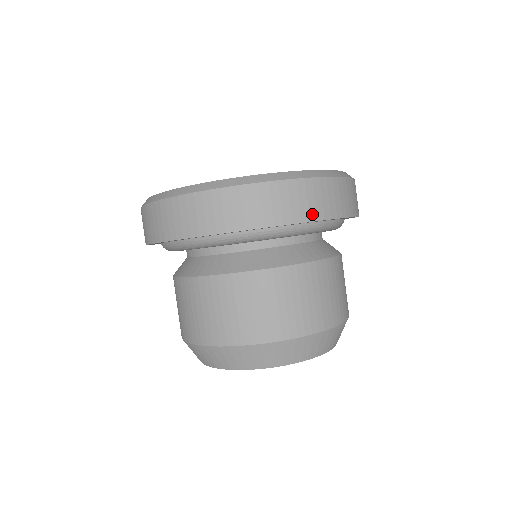
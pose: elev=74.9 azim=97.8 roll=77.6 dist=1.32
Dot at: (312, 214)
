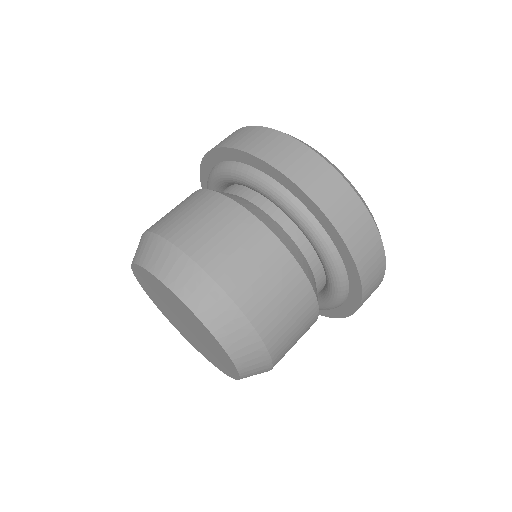
Dot at: (355, 249)
